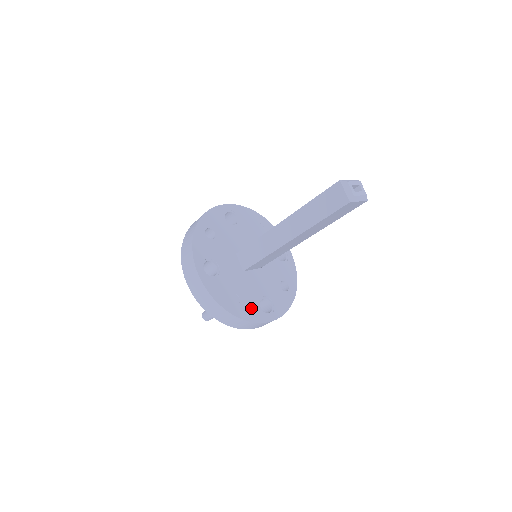
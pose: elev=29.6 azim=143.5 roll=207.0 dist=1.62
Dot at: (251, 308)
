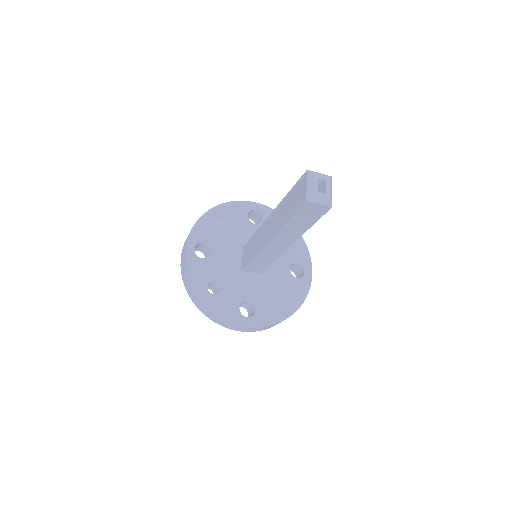
Dot at: (295, 289)
